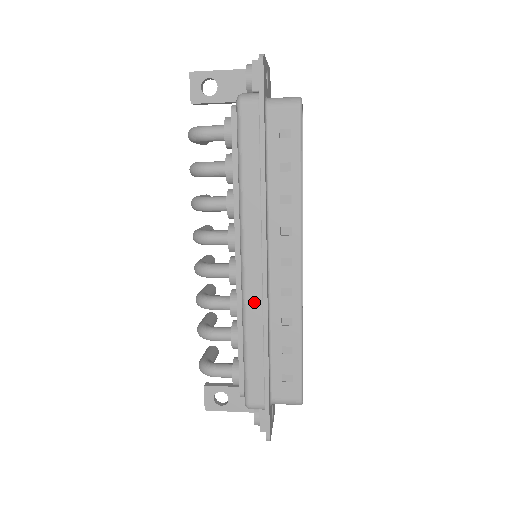
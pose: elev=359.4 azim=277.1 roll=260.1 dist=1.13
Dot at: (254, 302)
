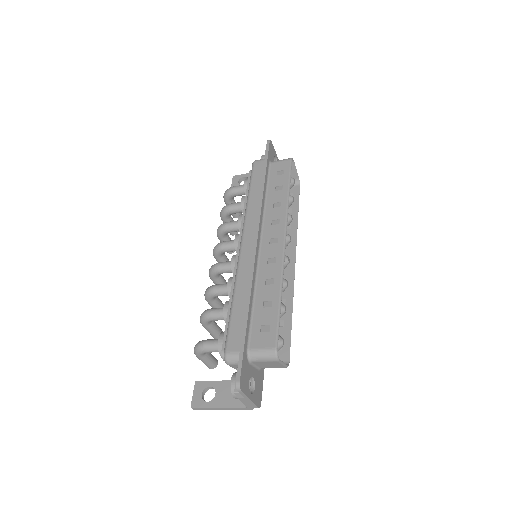
Dot at: (245, 267)
